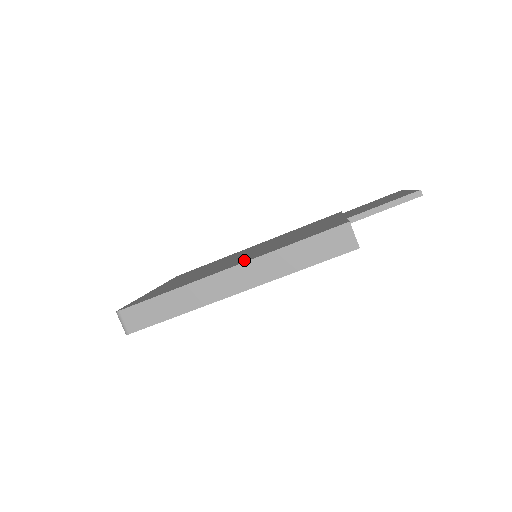
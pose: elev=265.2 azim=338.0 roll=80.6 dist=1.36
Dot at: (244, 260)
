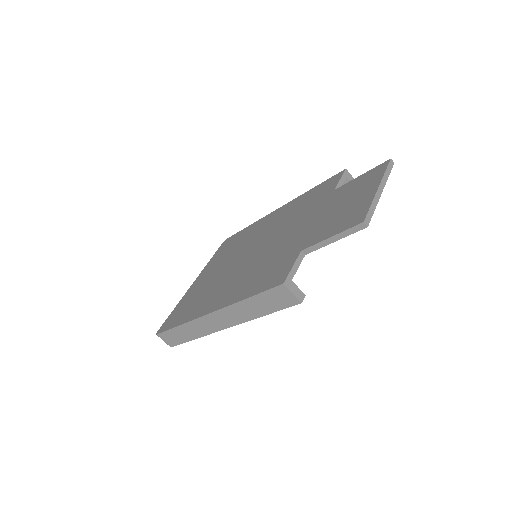
Dot at: (223, 298)
